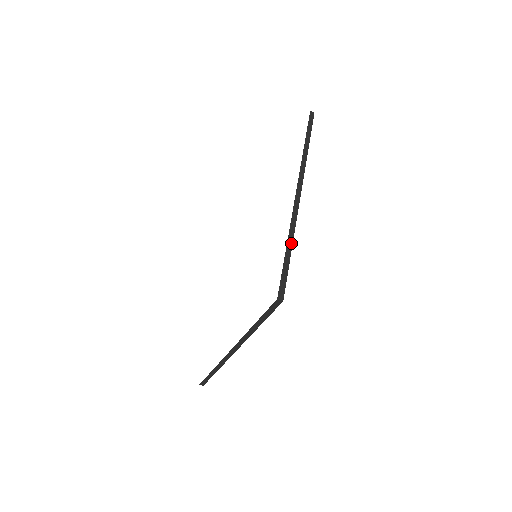
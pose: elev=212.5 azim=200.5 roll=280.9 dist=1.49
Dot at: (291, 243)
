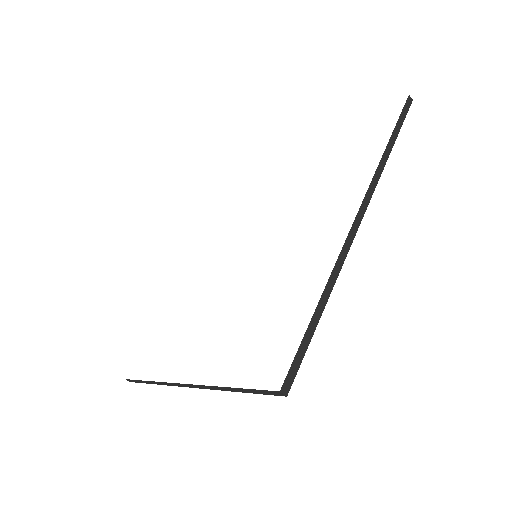
Dot at: (326, 299)
